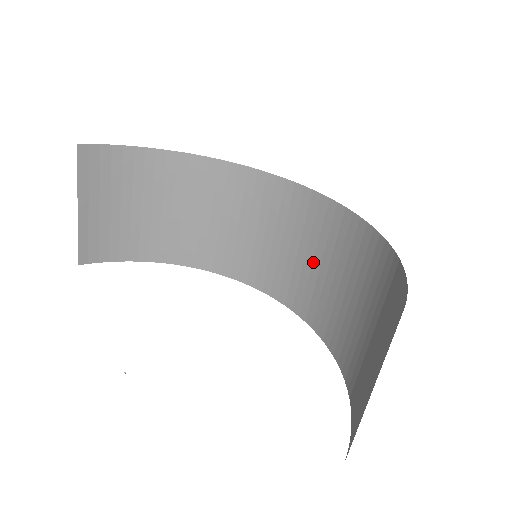
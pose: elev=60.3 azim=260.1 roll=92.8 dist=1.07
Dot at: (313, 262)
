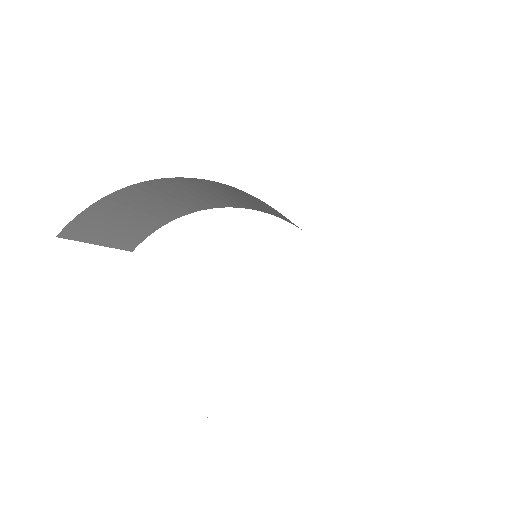
Dot at: occluded
